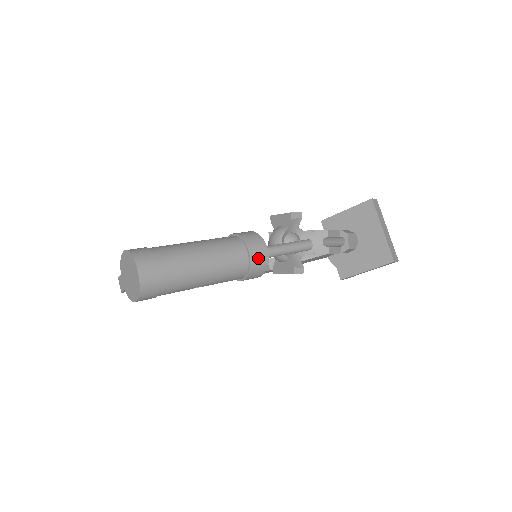
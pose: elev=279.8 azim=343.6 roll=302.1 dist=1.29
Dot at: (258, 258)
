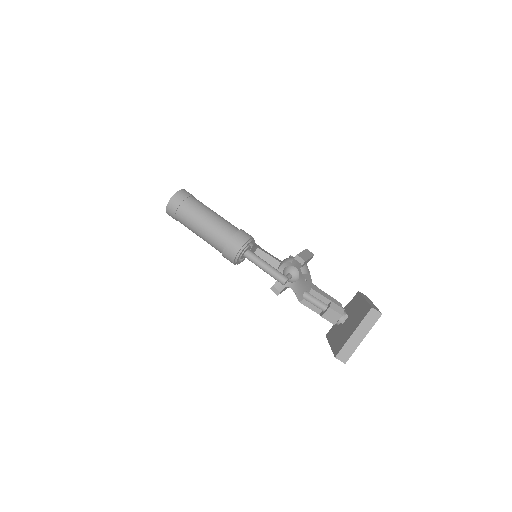
Dot at: (229, 252)
